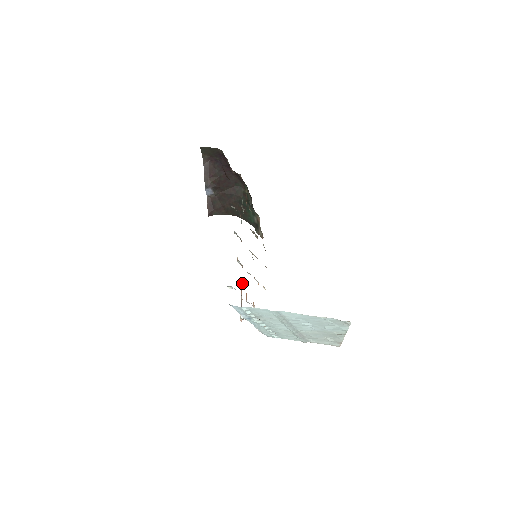
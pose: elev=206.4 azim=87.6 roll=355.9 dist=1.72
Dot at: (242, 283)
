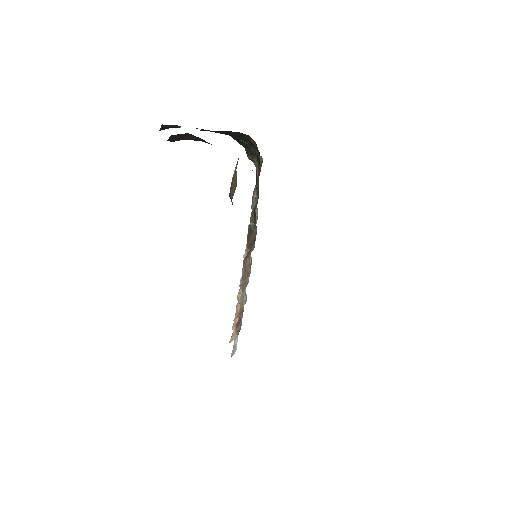
Dot at: (238, 302)
